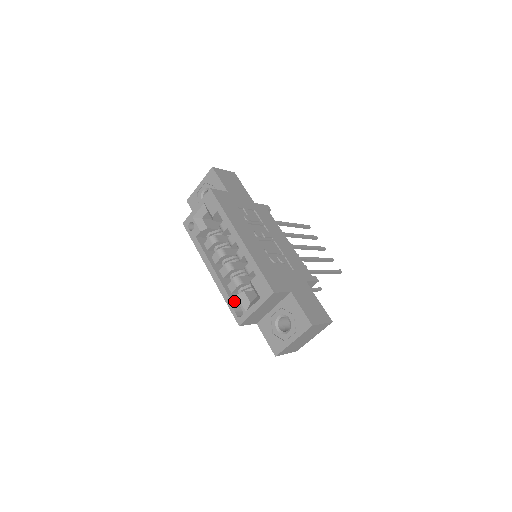
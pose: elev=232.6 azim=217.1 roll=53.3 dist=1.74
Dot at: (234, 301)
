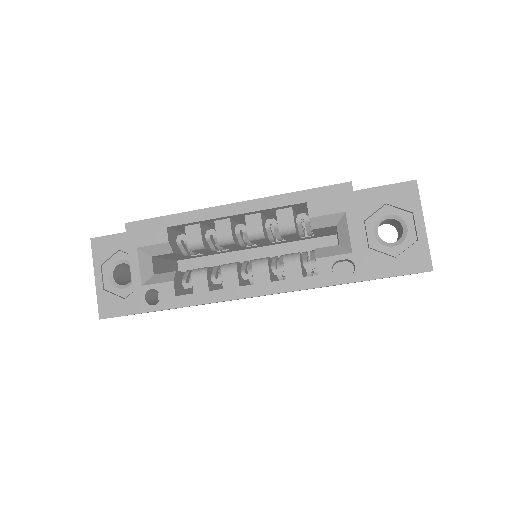
Dot at: (323, 268)
